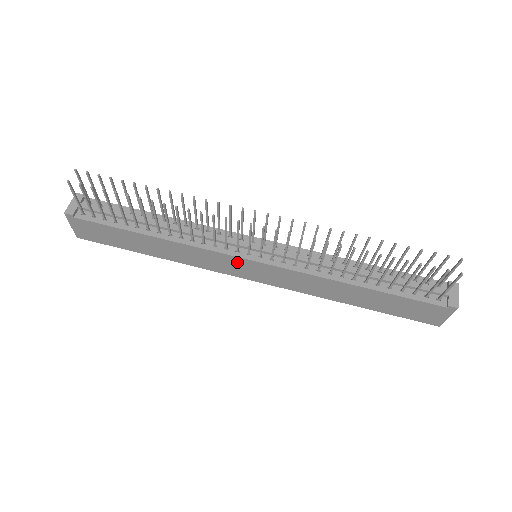
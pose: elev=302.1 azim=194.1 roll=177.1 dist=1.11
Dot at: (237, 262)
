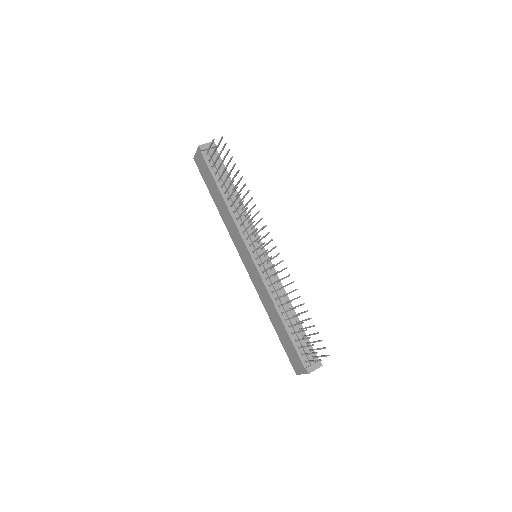
Dot at: (245, 249)
